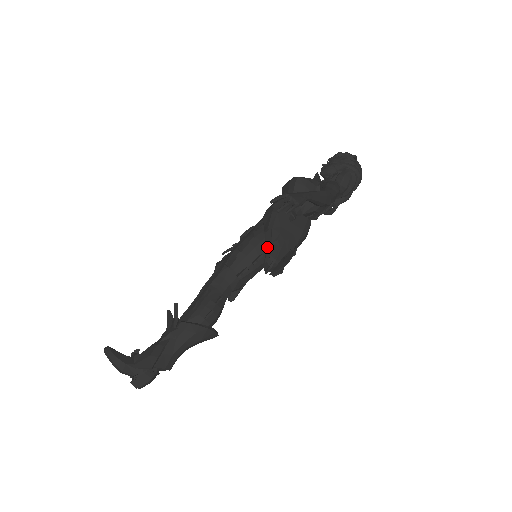
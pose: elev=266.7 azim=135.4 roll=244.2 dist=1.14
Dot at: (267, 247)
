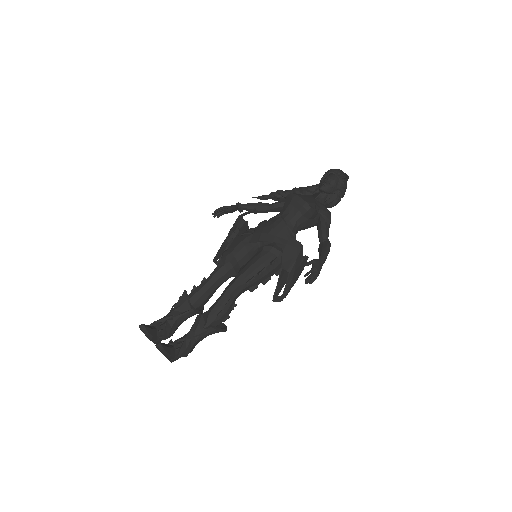
Dot at: (279, 281)
